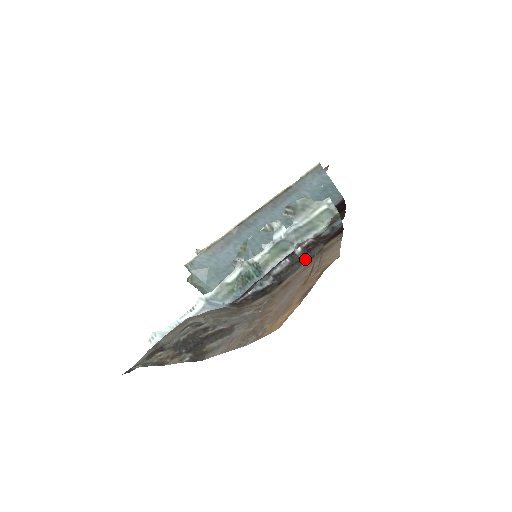
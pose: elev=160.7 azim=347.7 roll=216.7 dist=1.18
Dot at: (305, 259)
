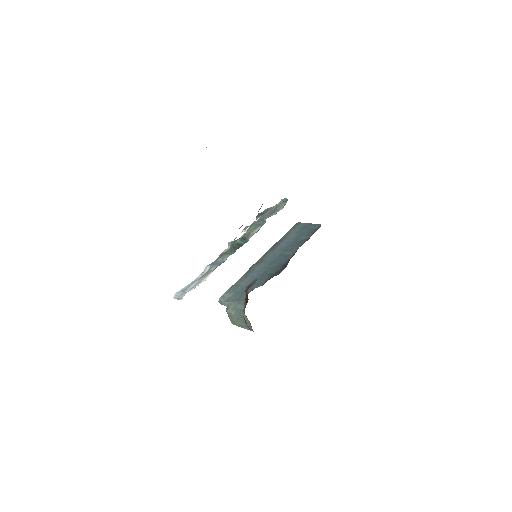
Dot at: occluded
